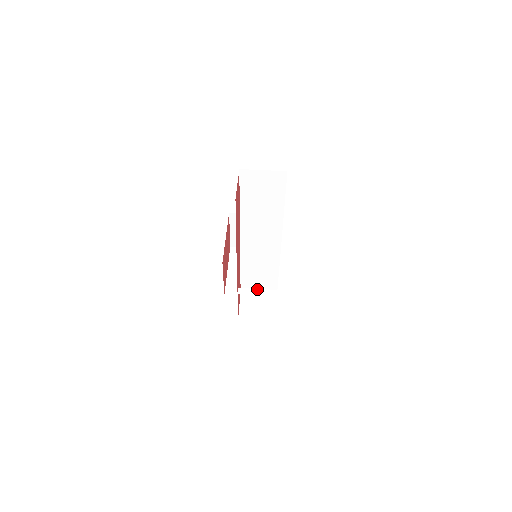
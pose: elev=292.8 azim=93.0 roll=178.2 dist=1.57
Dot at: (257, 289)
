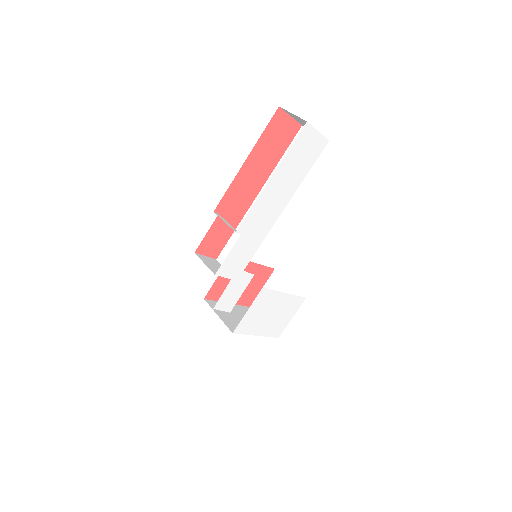
Dot at: occluded
